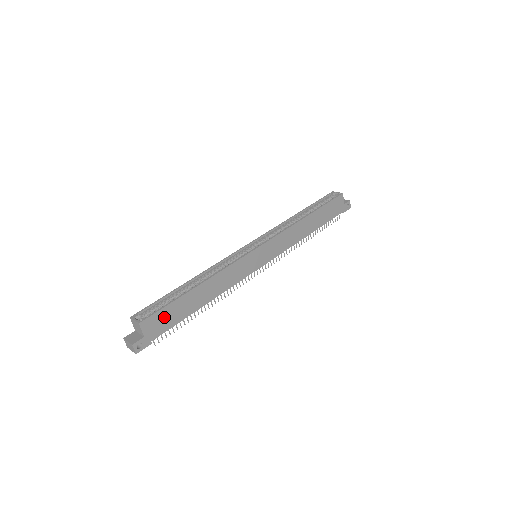
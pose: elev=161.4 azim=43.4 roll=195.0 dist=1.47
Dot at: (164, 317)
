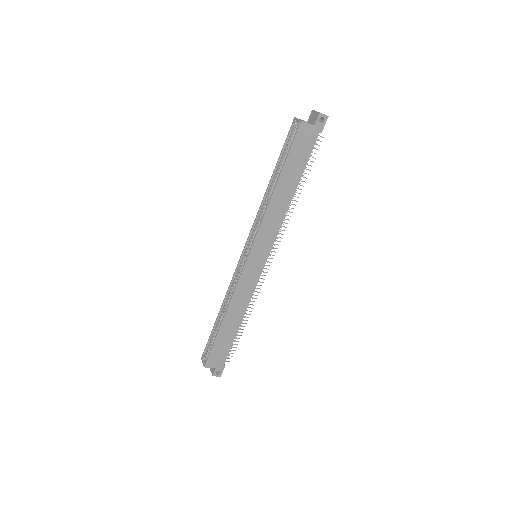
Dot at: (218, 352)
